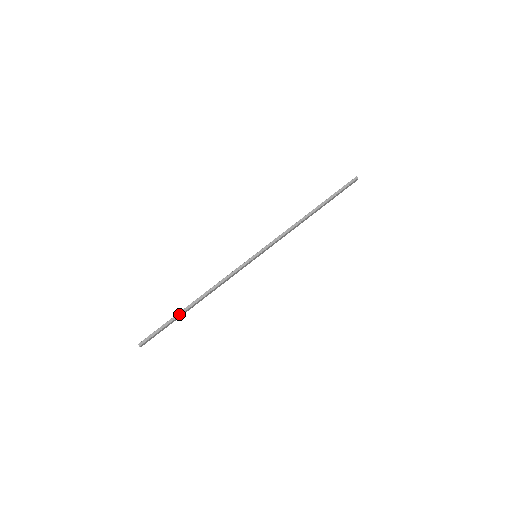
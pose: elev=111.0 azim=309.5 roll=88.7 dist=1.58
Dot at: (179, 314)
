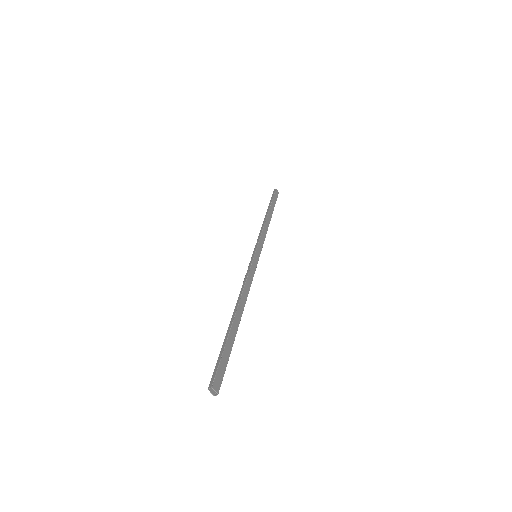
Dot at: (228, 330)
